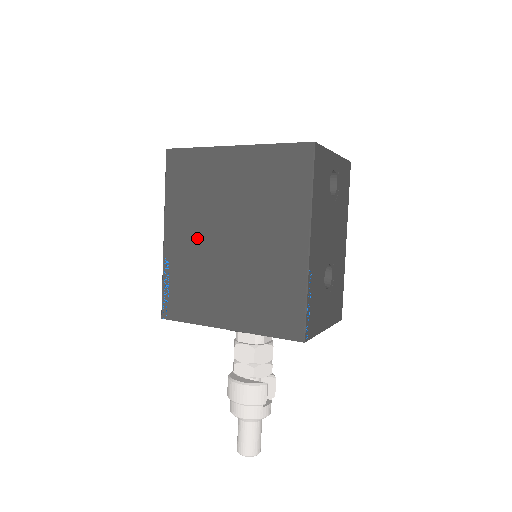
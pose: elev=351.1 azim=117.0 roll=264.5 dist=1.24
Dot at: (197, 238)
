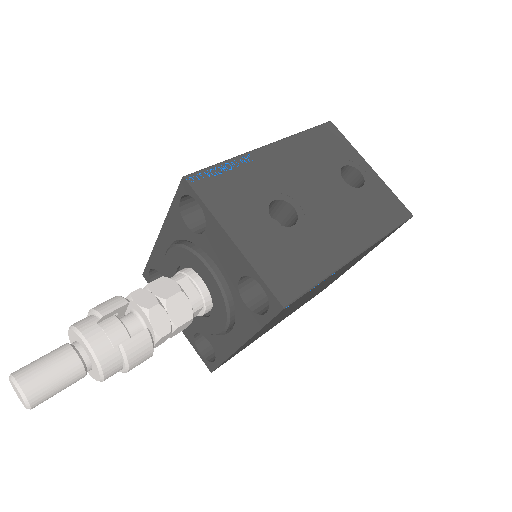
Dot at: occluded
